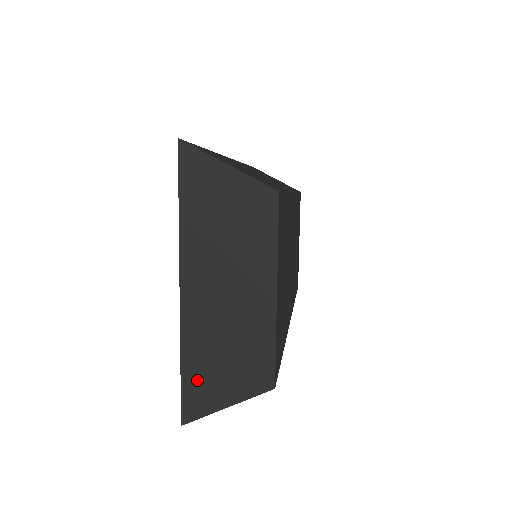
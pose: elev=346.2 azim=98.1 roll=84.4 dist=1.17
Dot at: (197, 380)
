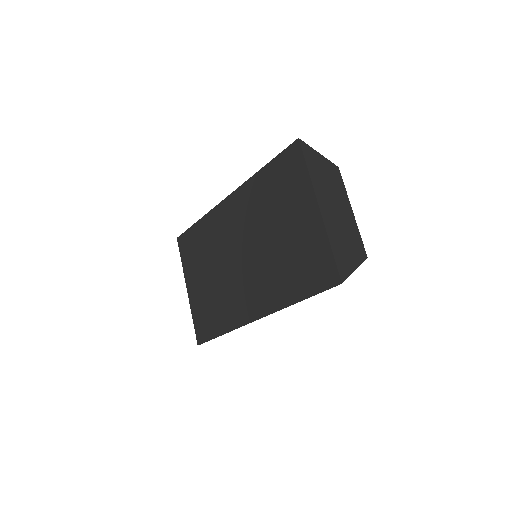
Dot at: (340, 256)
